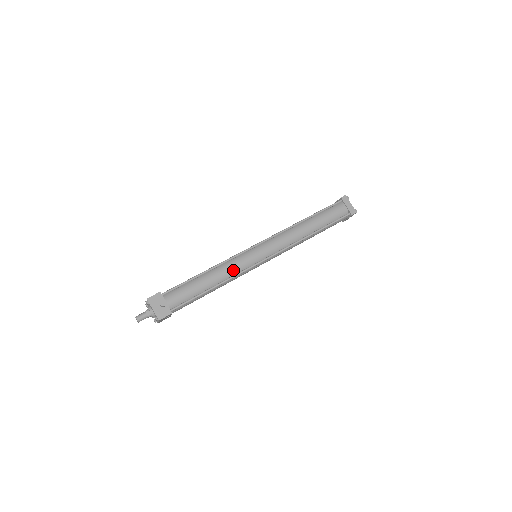
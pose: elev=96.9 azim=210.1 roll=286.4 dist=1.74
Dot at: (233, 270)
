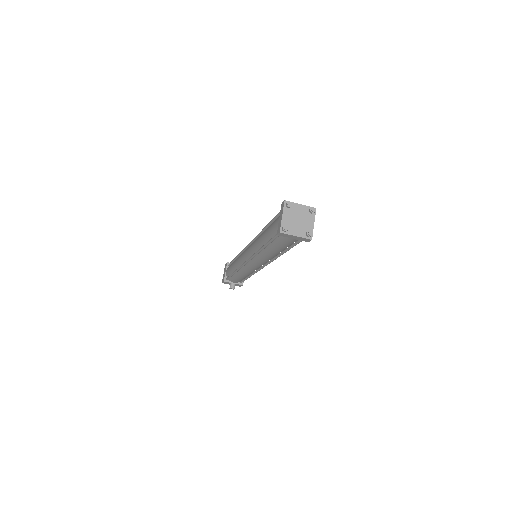
Dot at: (249, 273)
